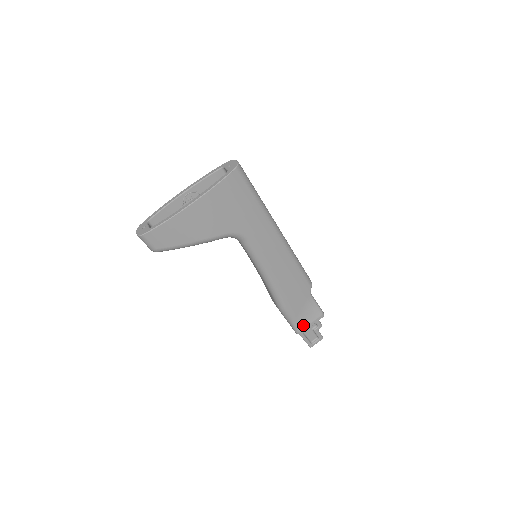
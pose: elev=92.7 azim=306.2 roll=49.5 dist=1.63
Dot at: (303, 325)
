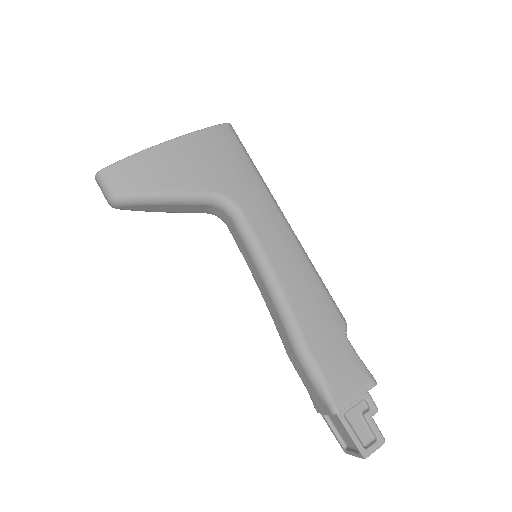
Dot at: (341, 394)
